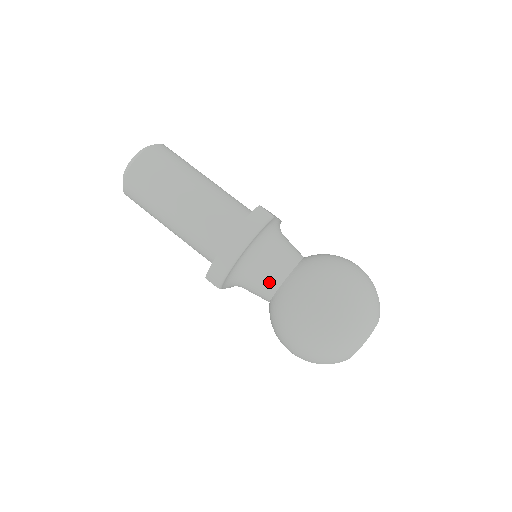
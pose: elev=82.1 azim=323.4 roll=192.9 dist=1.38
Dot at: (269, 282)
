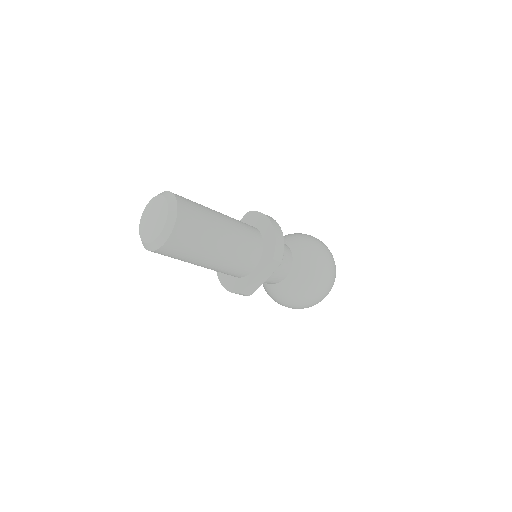
Dot at: (288, 251)
